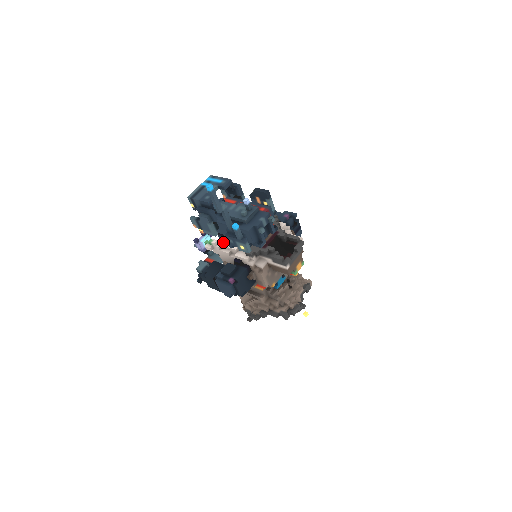
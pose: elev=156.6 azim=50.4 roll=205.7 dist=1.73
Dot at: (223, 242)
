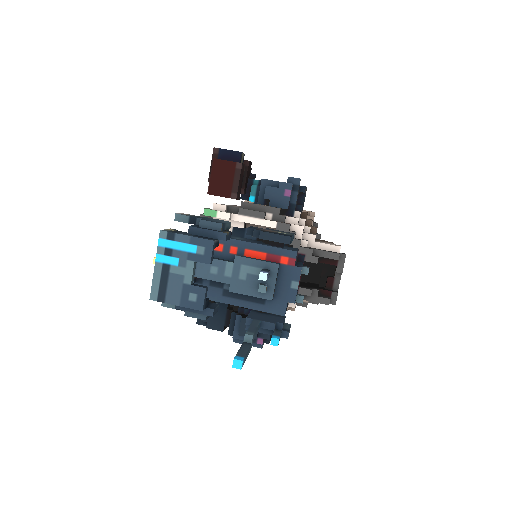
Dot at: occluded
